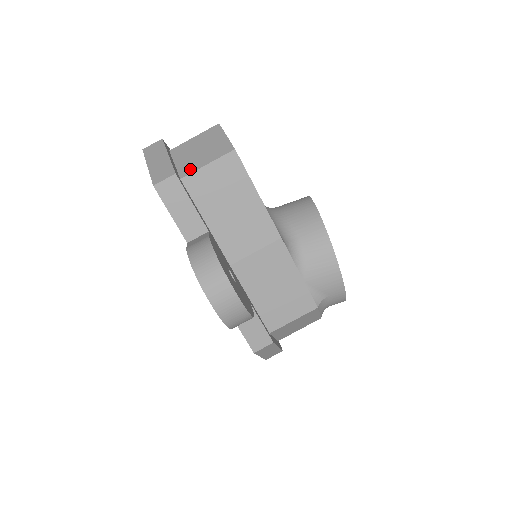
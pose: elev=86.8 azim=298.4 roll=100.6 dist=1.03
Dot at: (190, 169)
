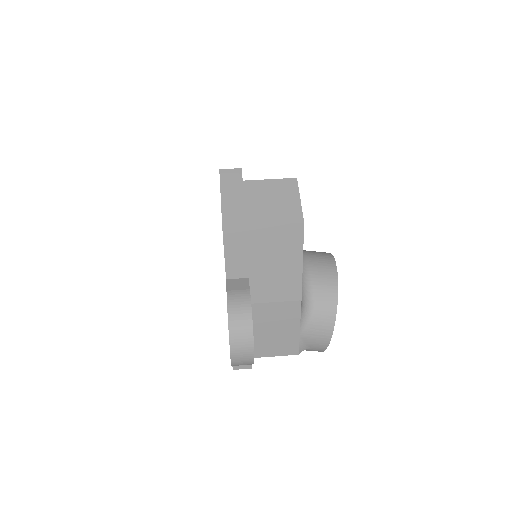
Dot at: (258, 220)
